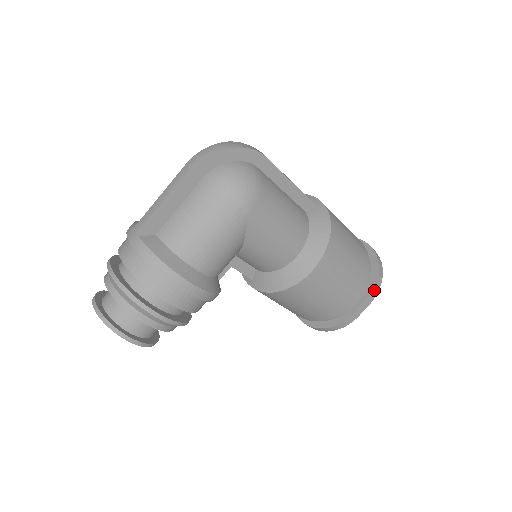
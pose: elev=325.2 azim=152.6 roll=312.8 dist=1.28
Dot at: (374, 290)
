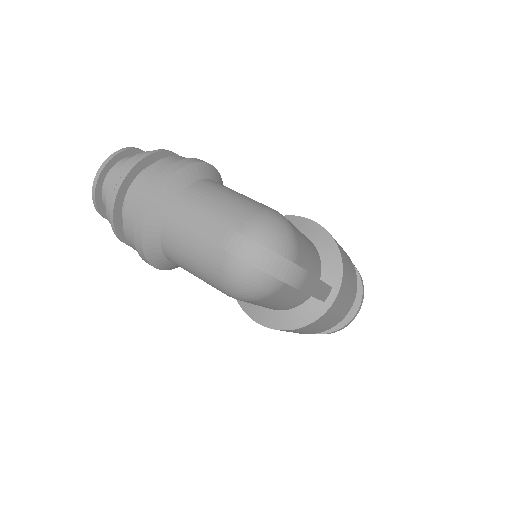
Dot at: occluded
